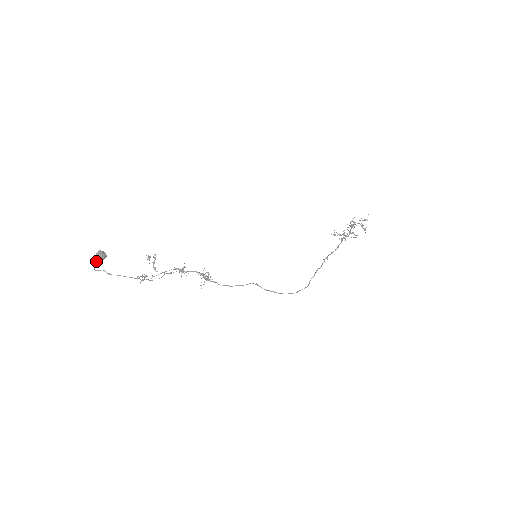
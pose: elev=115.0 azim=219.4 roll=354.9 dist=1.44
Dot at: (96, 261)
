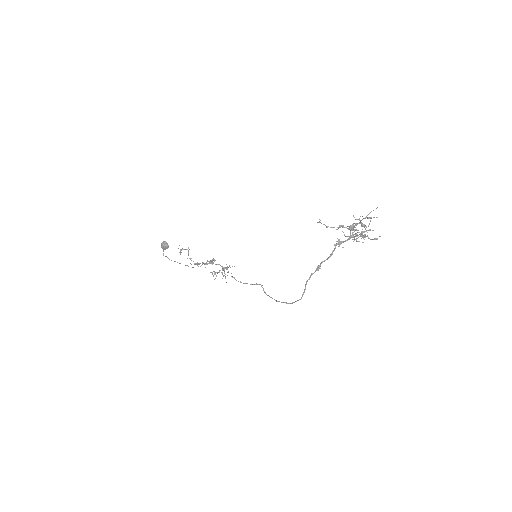
Dot at: (163, 249)
